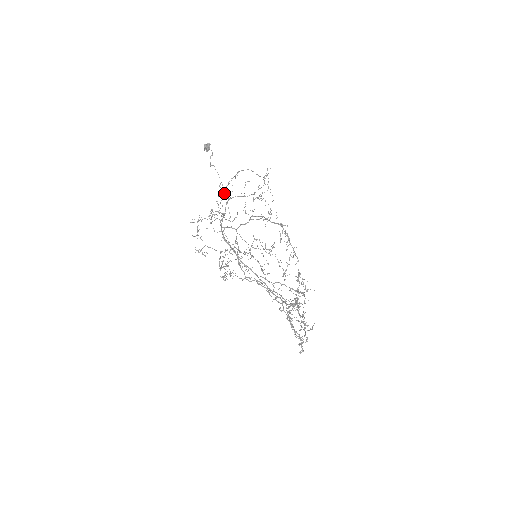
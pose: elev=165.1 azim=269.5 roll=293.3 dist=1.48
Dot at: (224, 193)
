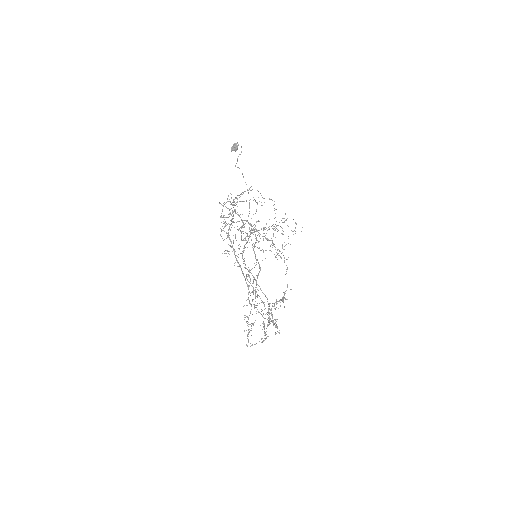
Dot at: occluded
